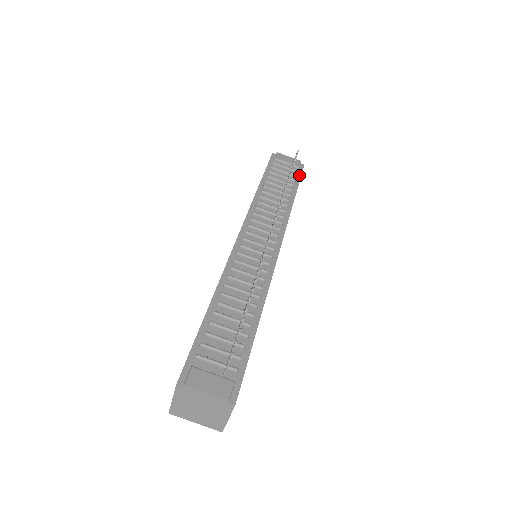
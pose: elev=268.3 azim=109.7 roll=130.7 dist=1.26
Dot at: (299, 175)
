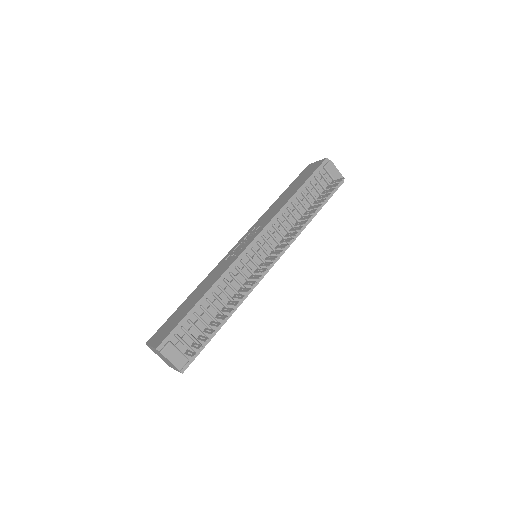
Dot at: (333, 192)
